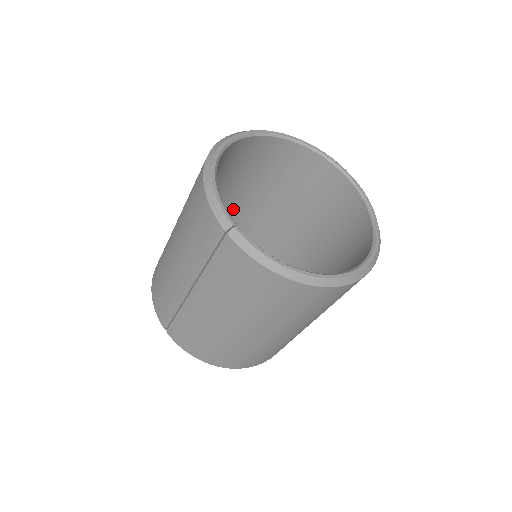
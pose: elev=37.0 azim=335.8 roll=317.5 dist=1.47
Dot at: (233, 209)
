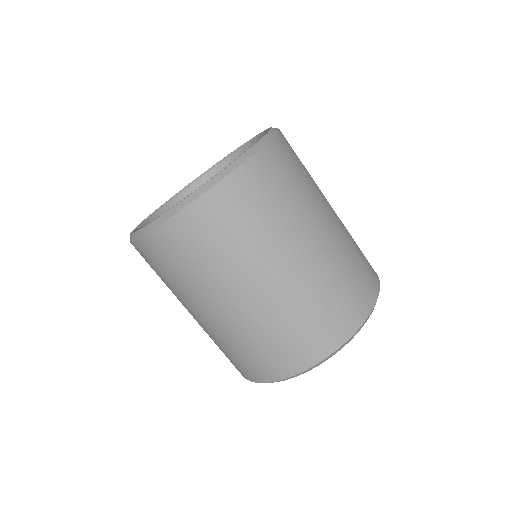
Dot at: occluded
